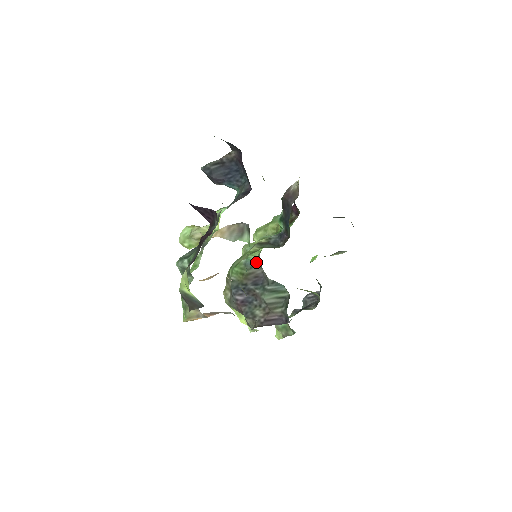
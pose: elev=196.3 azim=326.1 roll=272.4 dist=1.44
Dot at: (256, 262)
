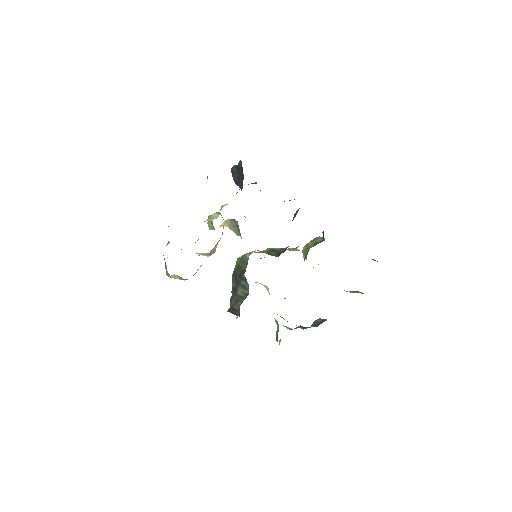
Dot at: (248, 259)
